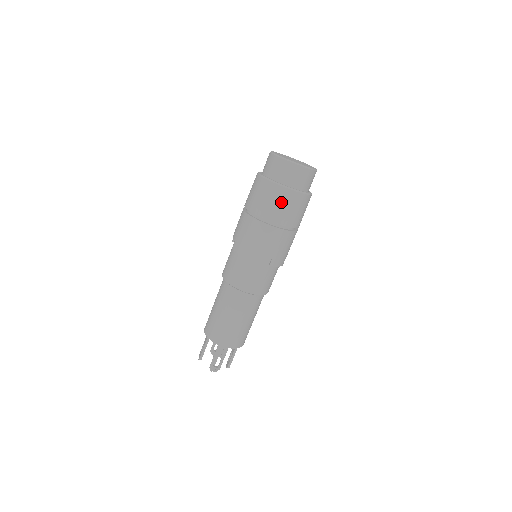
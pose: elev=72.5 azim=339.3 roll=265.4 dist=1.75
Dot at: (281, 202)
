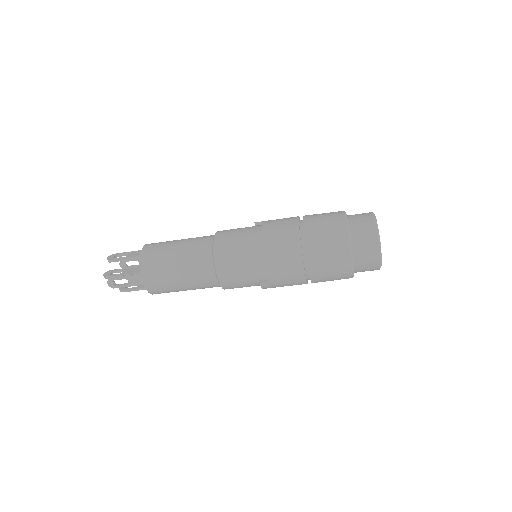
Dot at: (334, 261)
